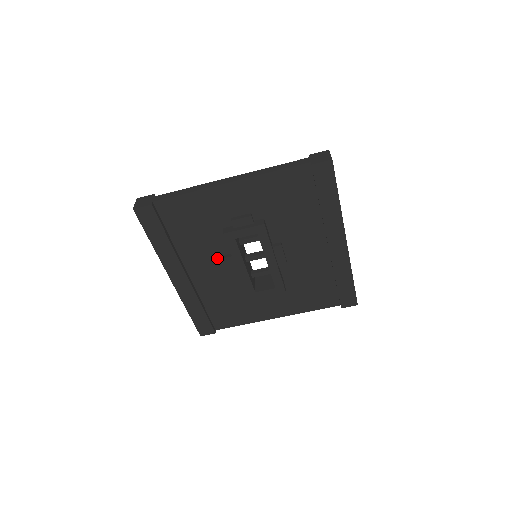
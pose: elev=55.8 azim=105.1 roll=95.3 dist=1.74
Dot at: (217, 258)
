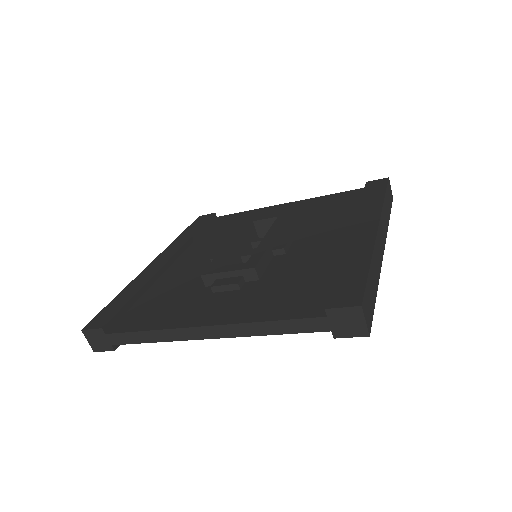
Dot at: occluded
